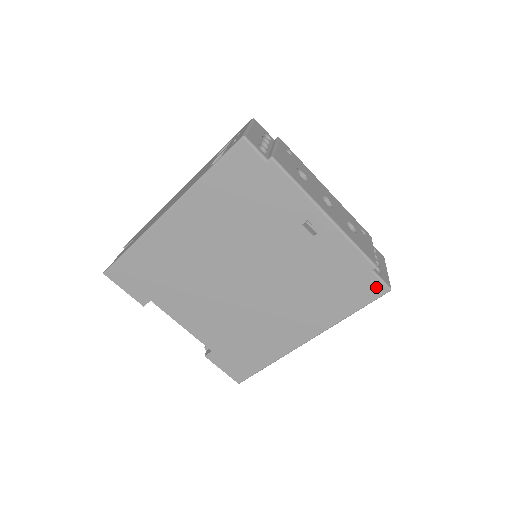
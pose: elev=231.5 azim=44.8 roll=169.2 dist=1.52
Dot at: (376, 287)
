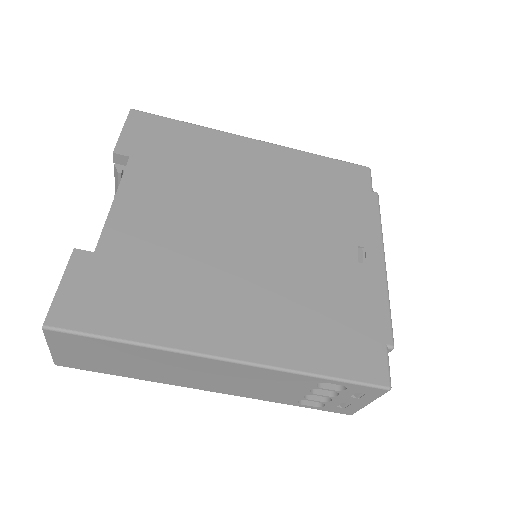
Dot at: (378, 368)
